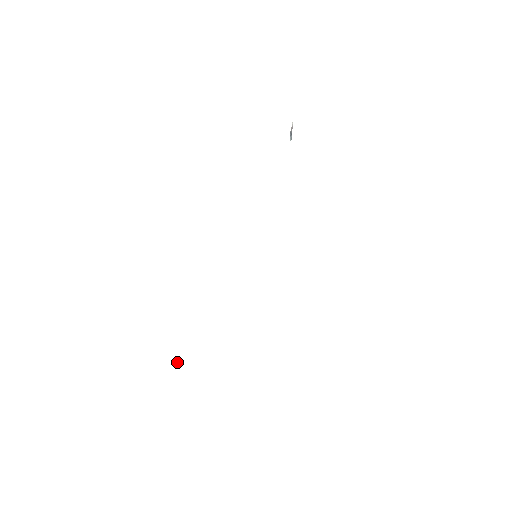
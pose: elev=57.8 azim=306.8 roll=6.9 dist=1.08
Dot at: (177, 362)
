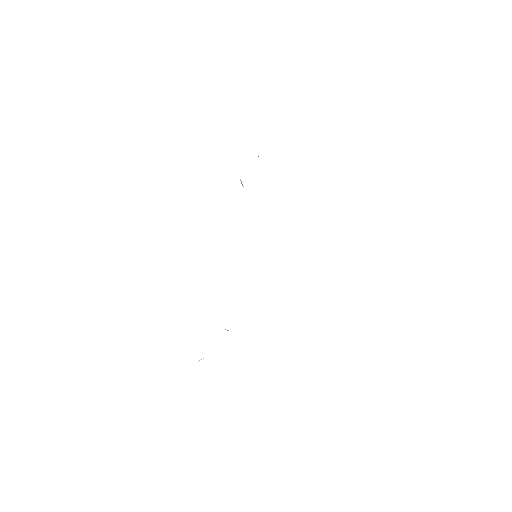
Dot at: occluded
